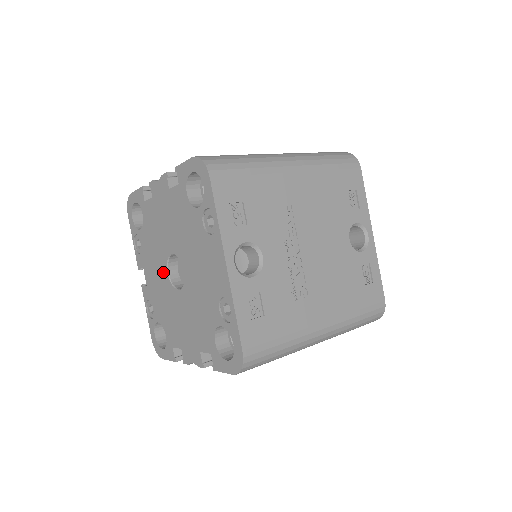
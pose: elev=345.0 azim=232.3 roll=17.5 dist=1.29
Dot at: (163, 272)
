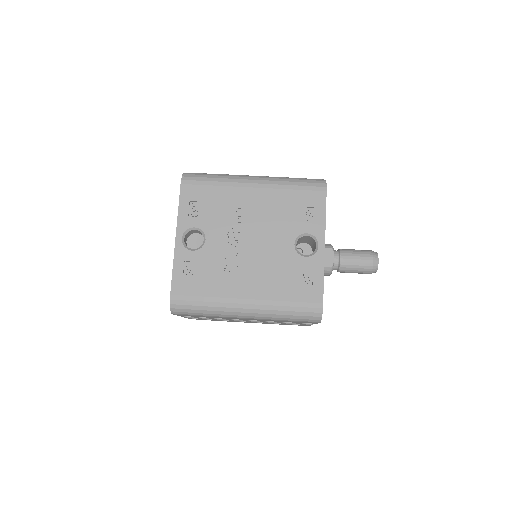
Dot at: occluded
